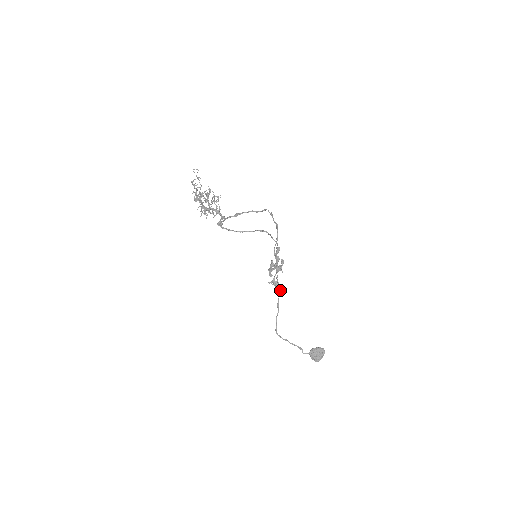
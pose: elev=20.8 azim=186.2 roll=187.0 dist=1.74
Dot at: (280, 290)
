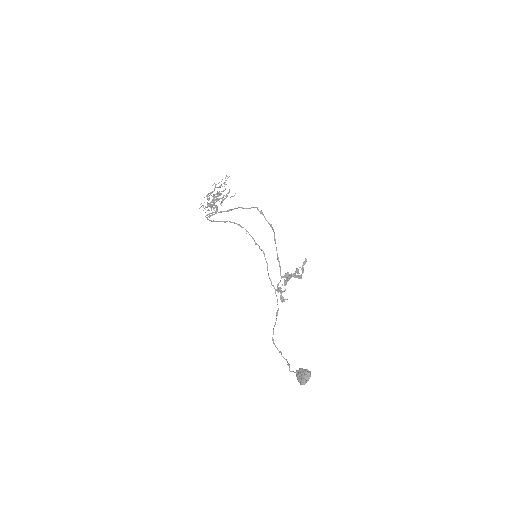
Dot at: (286, 299)
